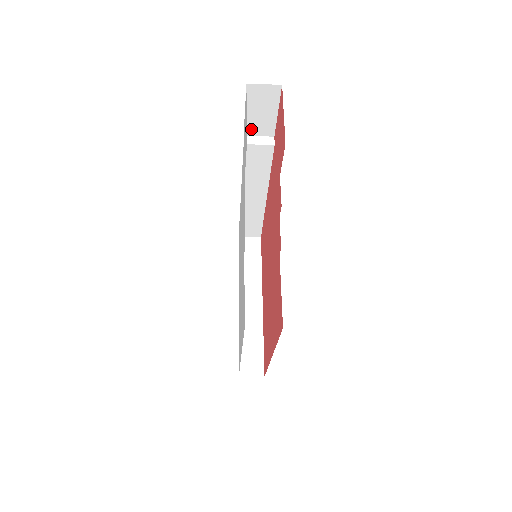
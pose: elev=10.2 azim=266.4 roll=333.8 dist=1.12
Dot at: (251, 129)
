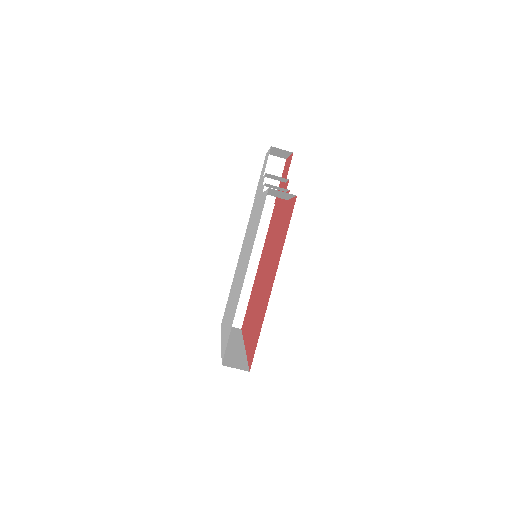
Dot at: occluded
